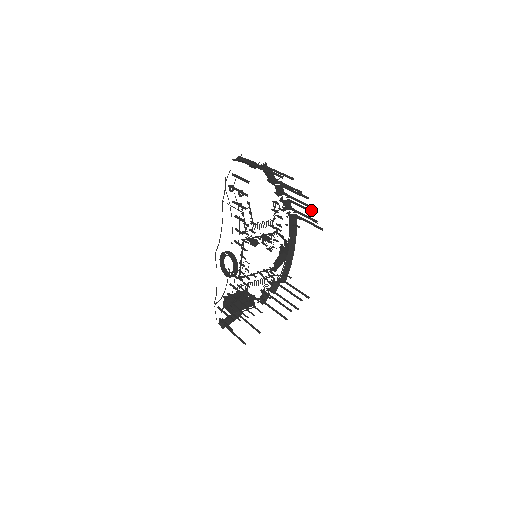
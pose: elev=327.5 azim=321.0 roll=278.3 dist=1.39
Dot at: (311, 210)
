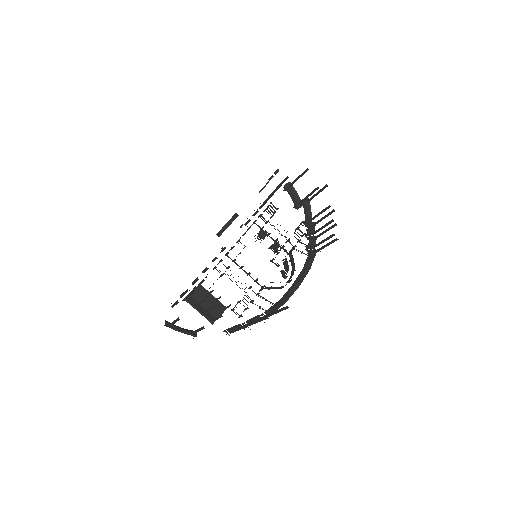
Dot at: (333, 225)
